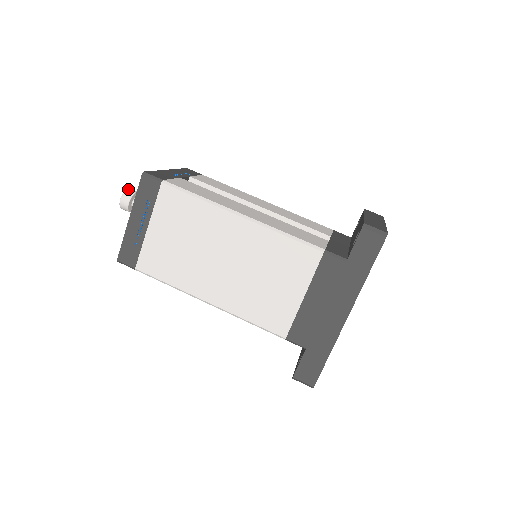
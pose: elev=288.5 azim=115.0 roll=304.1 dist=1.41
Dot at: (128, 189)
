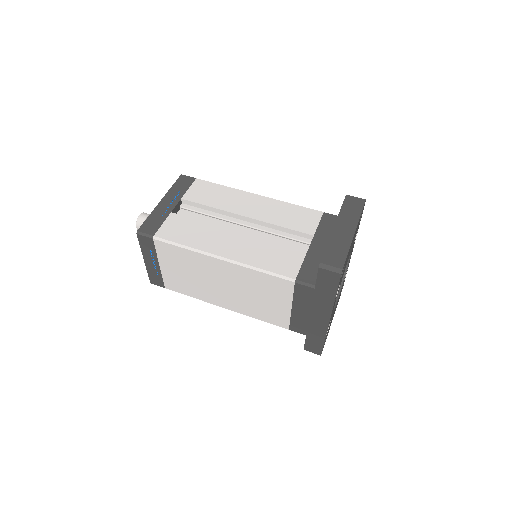
Dot at: (139, 217)
